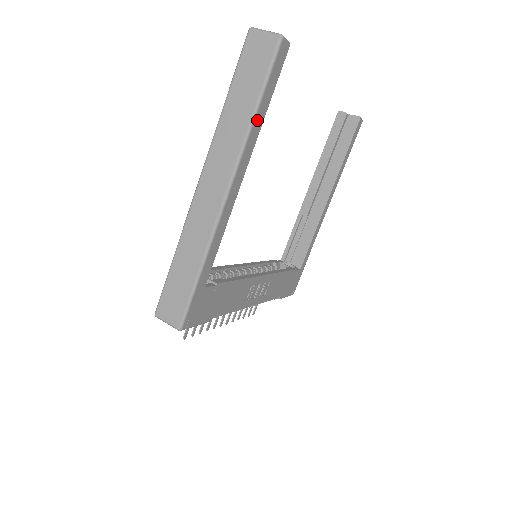
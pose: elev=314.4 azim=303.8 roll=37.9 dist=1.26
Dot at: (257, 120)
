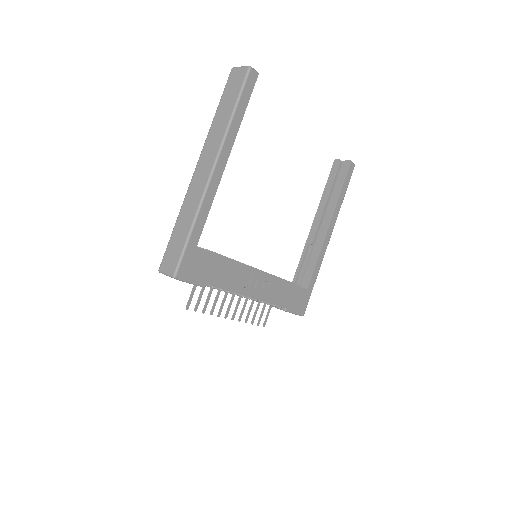
Dot at: (235, 121)
